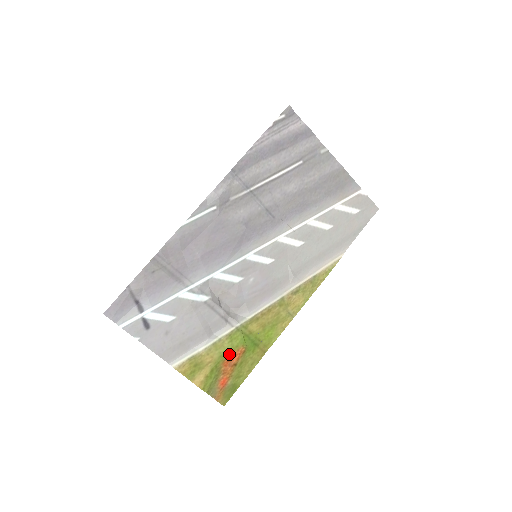
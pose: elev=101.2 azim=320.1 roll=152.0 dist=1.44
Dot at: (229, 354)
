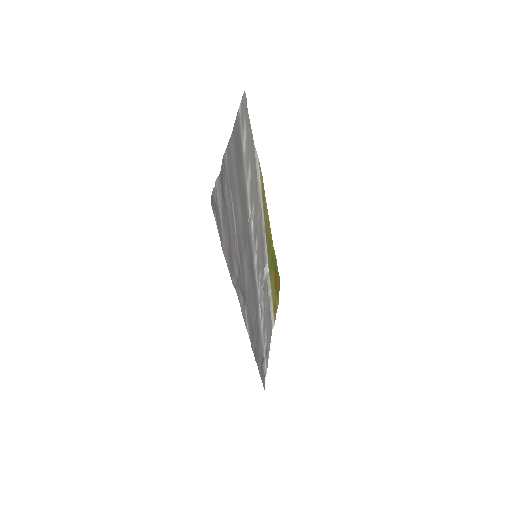
Dot at: (274, 280)
